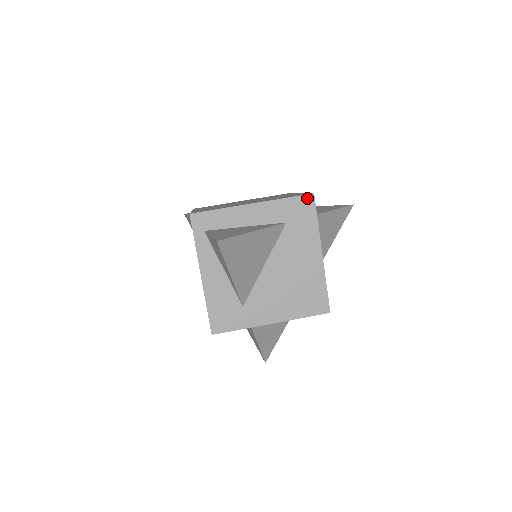
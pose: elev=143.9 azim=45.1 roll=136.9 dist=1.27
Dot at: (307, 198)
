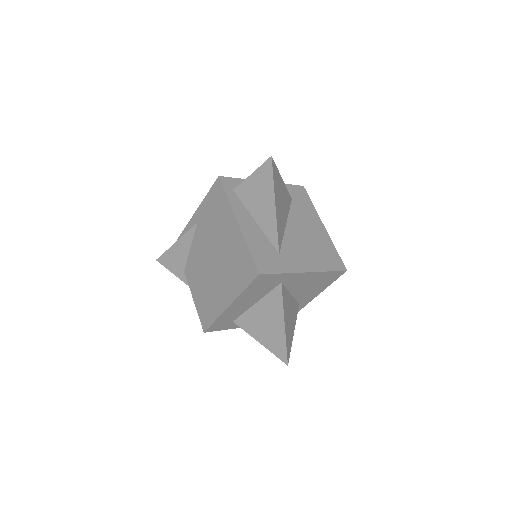
Dot at: (300, 188)
